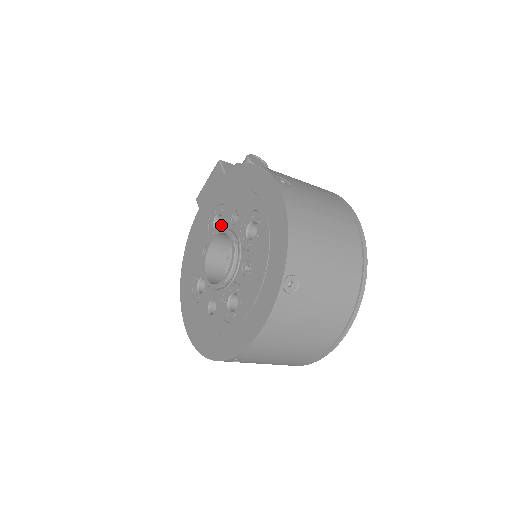
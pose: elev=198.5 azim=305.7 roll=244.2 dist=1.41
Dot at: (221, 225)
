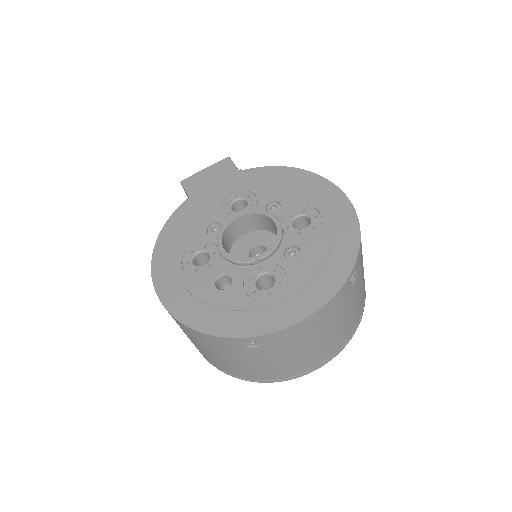
Dot at: (246, 209)
